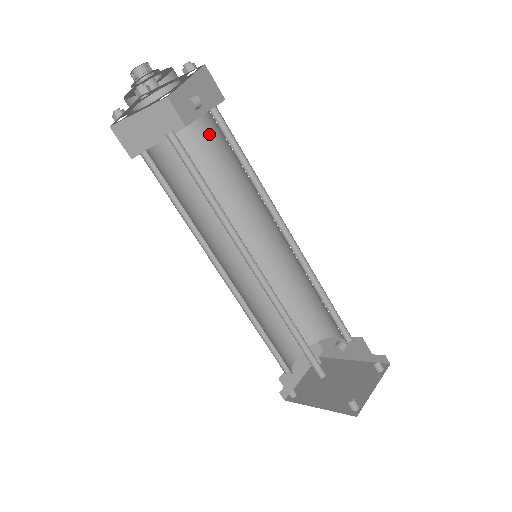
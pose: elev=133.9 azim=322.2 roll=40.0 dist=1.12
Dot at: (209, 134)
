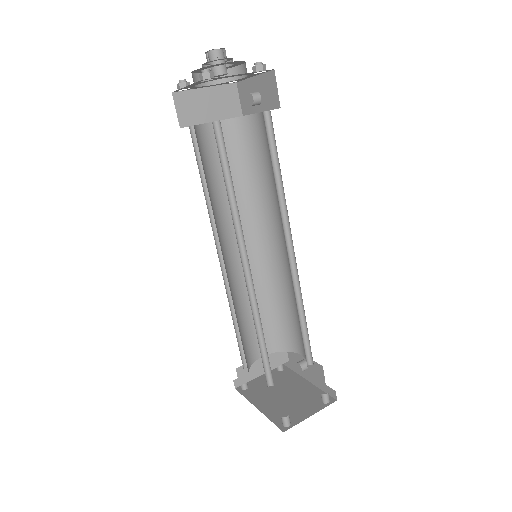
Dot at: (258, 131)
